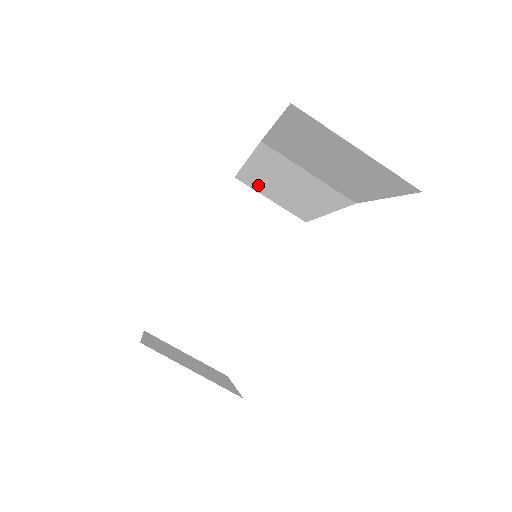
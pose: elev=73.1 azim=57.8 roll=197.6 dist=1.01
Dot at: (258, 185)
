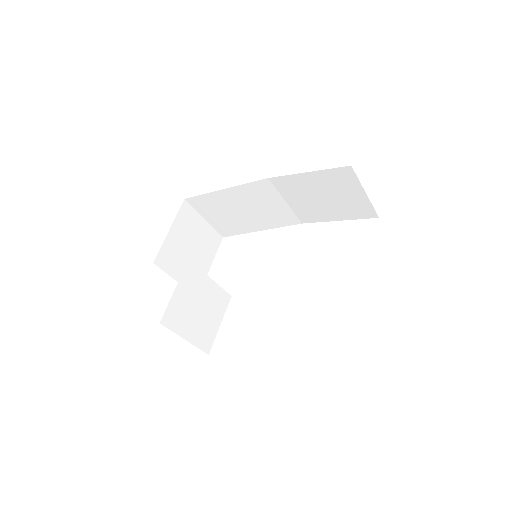
Dot at: (208, 207)
